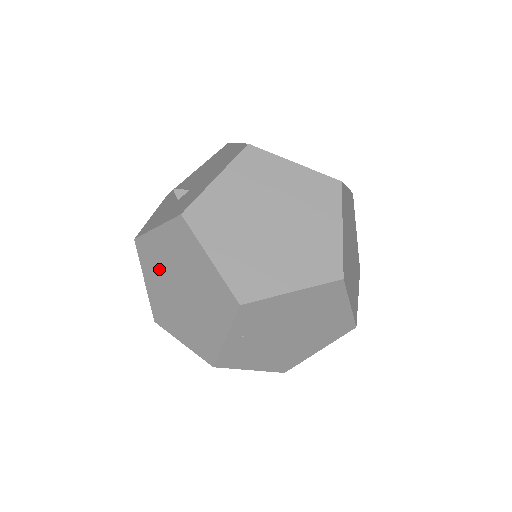
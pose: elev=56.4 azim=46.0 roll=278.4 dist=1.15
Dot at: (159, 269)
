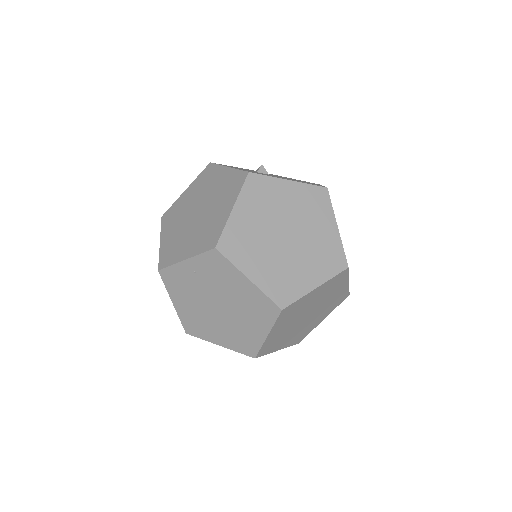
Dot at: (201, 190)
